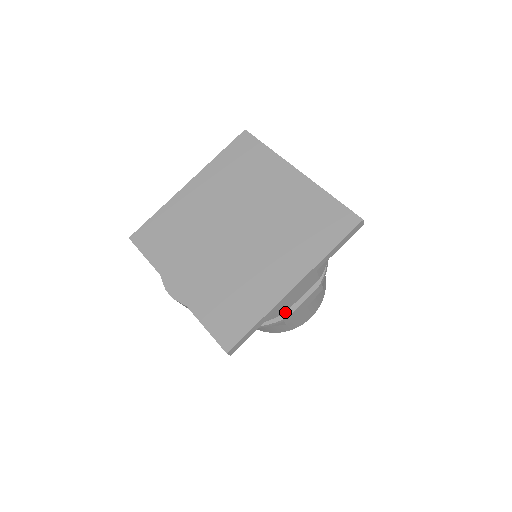
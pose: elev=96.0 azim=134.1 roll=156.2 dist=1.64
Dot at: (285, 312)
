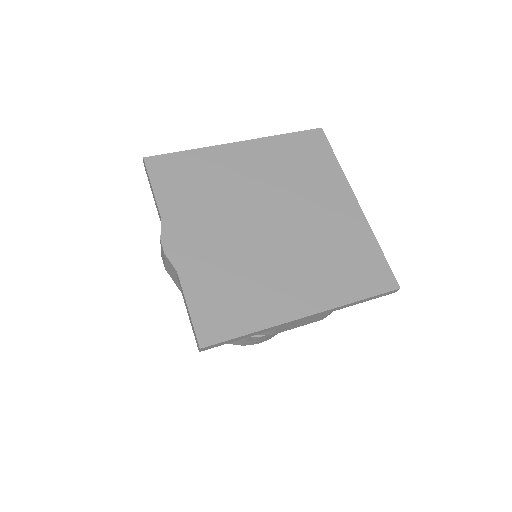
Dot at: occluded
